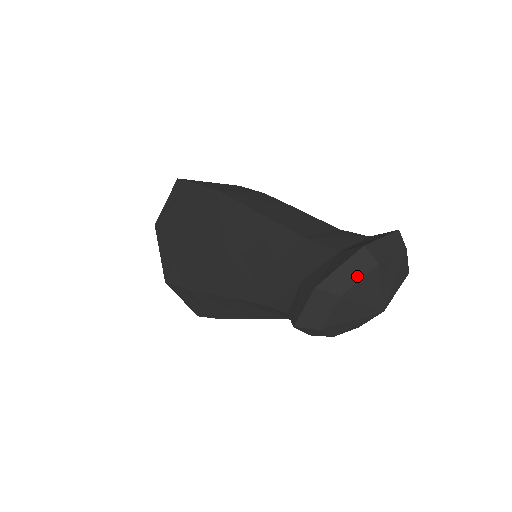
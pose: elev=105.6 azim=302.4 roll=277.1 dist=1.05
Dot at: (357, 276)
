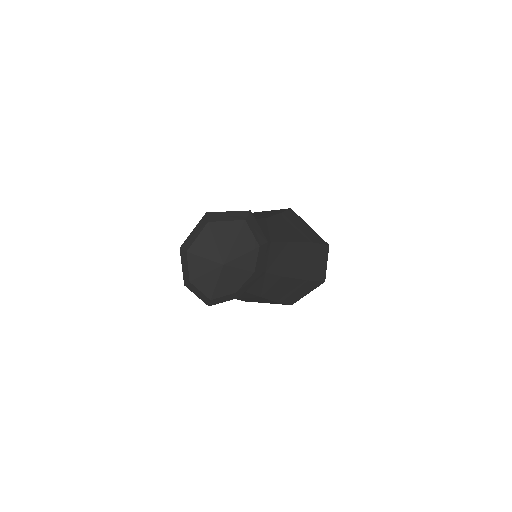
Dot at: (186, 266)
